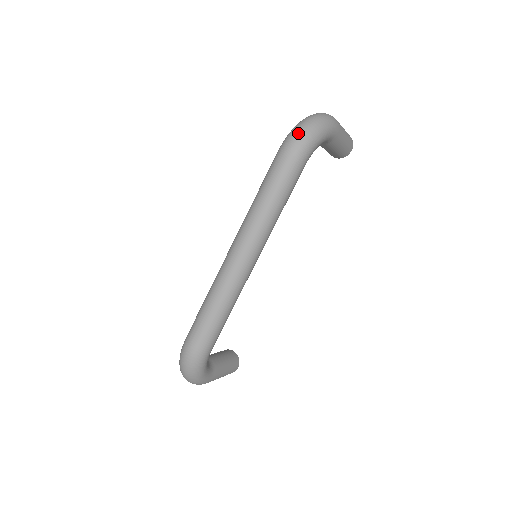
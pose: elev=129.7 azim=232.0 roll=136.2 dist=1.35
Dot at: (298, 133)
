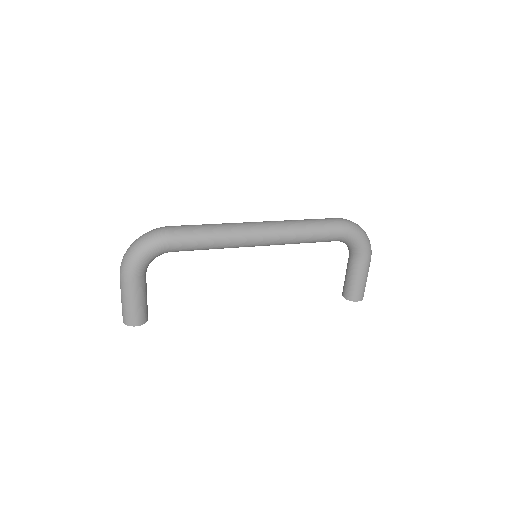
Dot at: occluded
